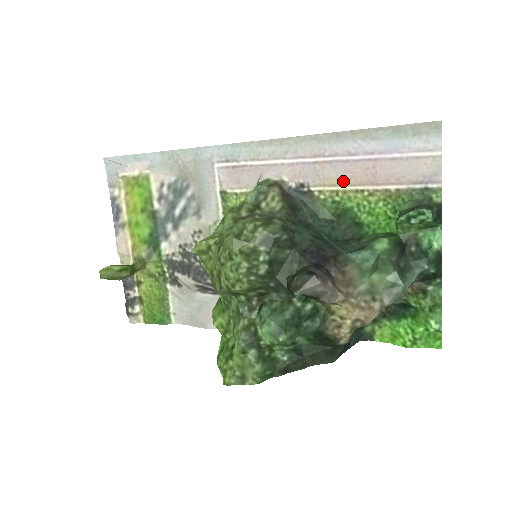
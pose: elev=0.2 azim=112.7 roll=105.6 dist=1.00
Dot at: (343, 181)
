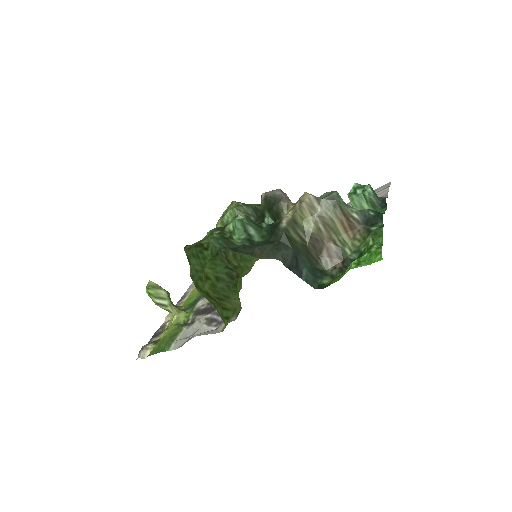
Dot at: occluded
